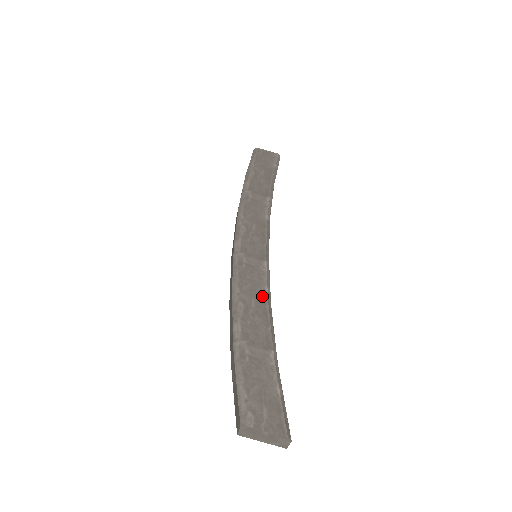
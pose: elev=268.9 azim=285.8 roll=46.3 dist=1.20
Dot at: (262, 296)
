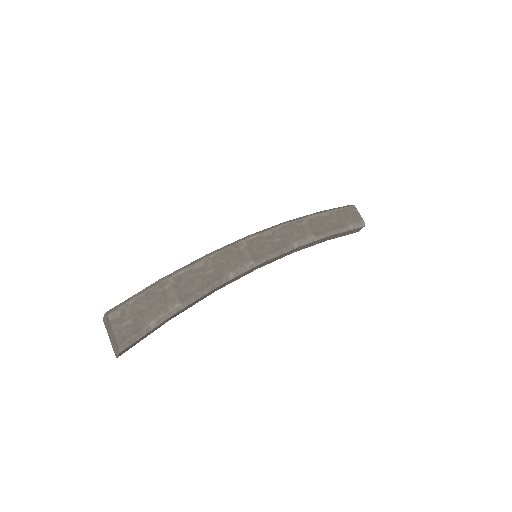
Dot at: (221, 274)
